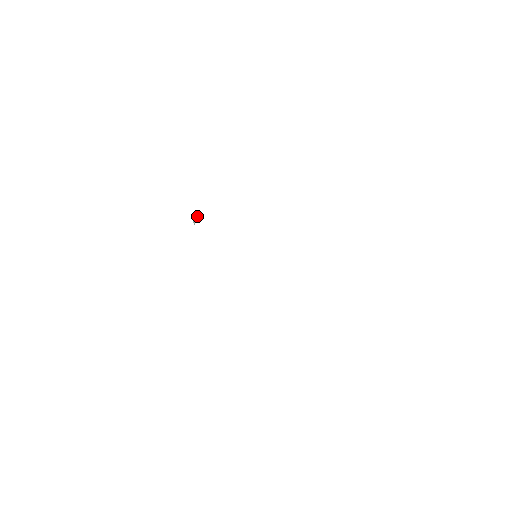
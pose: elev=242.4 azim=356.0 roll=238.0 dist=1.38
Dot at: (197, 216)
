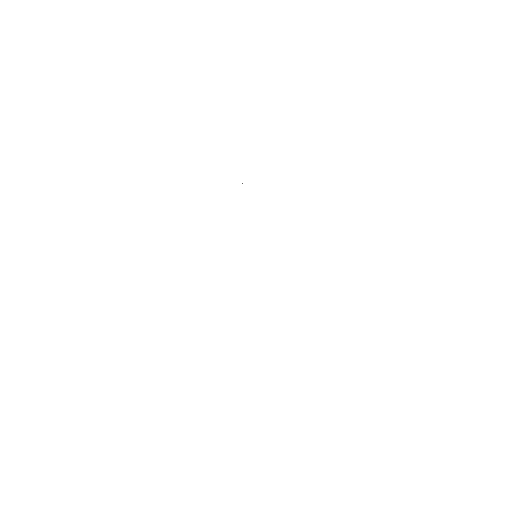
Dot at: occluded
